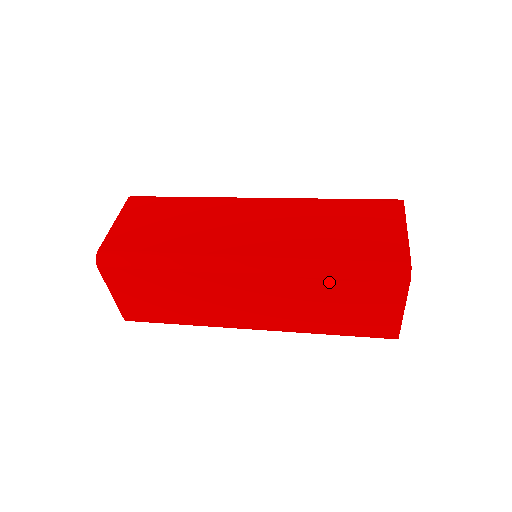
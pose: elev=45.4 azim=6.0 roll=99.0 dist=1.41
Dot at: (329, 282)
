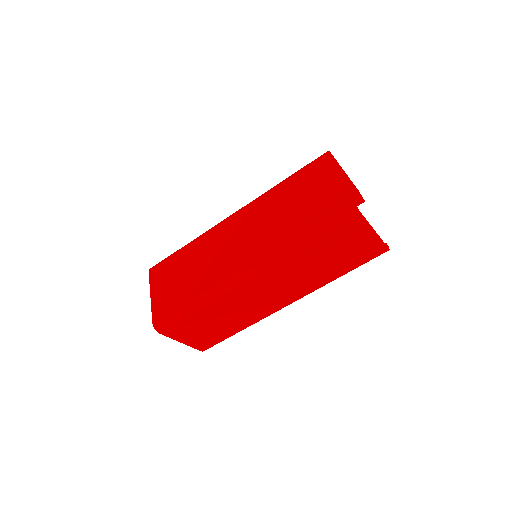
Dot at: (309, 249)
